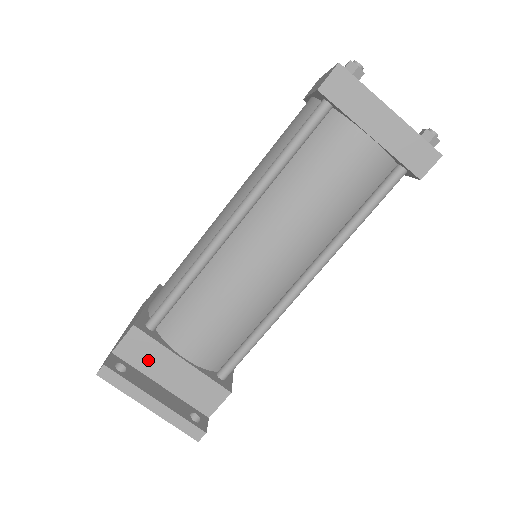
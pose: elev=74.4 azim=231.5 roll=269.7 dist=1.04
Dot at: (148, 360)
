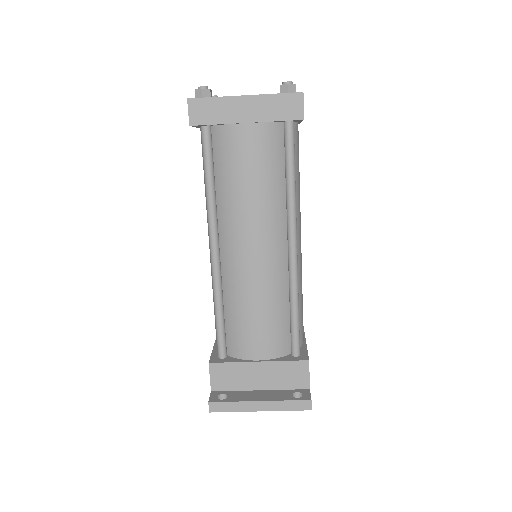
Dot at: (237, 379)
